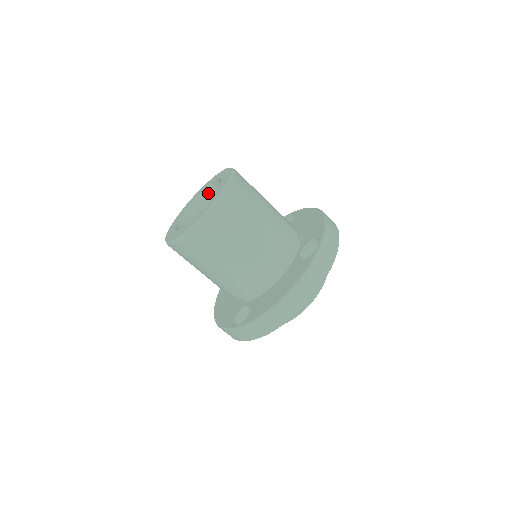
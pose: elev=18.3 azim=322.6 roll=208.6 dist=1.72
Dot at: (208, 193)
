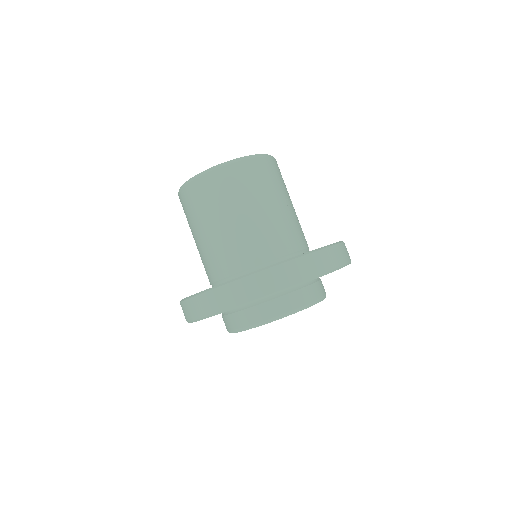
Dot at: occluded
